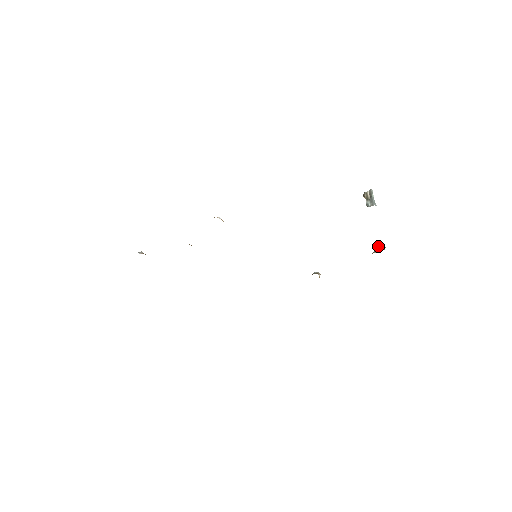
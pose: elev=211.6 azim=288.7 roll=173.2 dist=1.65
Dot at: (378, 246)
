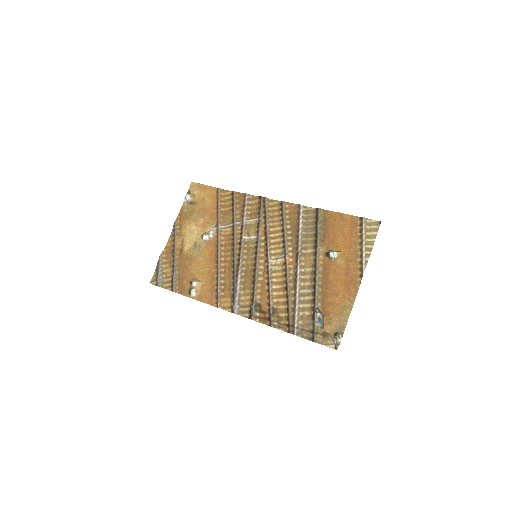
Dot at: (336, 339)
